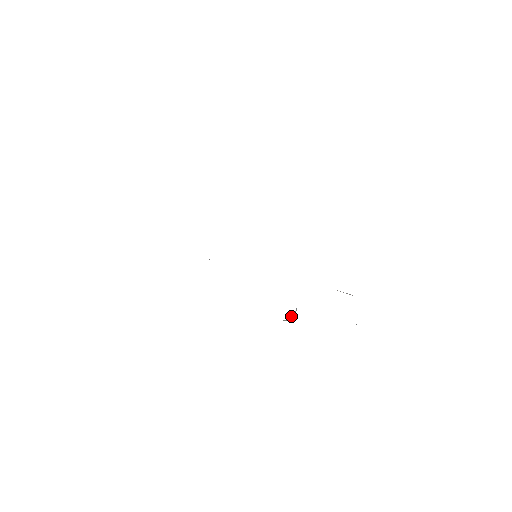
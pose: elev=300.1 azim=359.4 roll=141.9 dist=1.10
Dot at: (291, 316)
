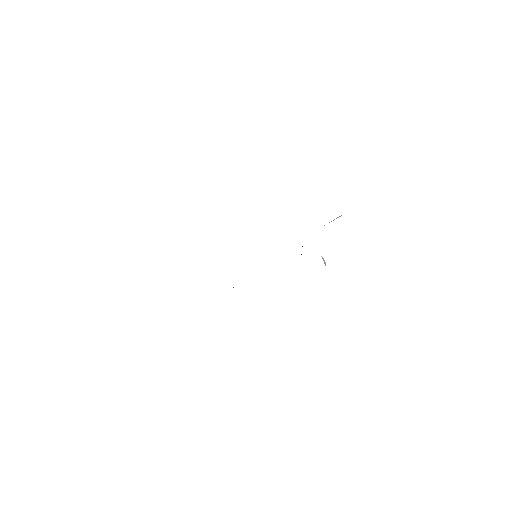
Dot at: occluded
